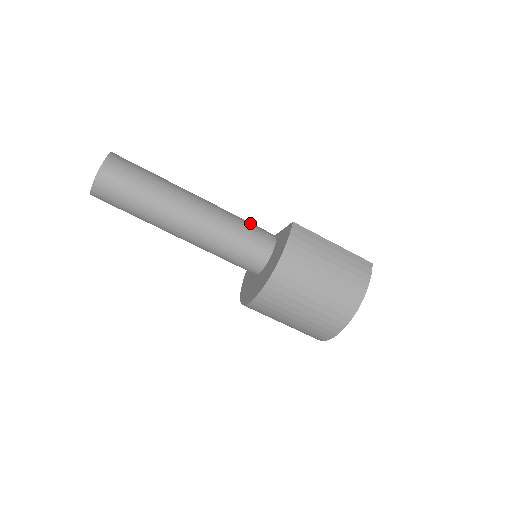
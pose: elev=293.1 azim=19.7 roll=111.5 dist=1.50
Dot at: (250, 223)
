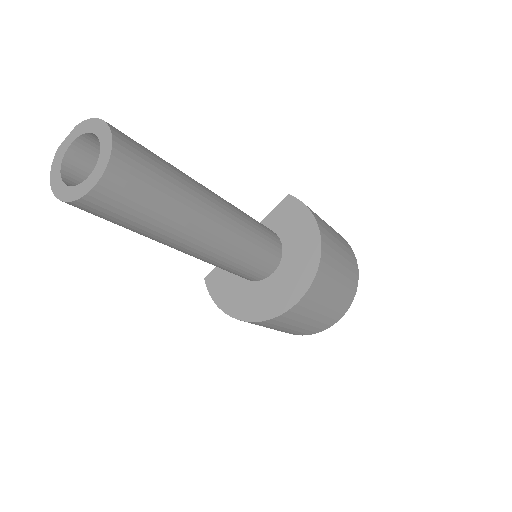
Dot at: occluded
